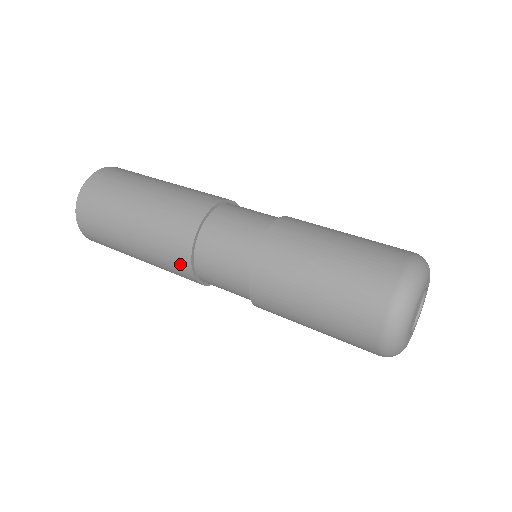
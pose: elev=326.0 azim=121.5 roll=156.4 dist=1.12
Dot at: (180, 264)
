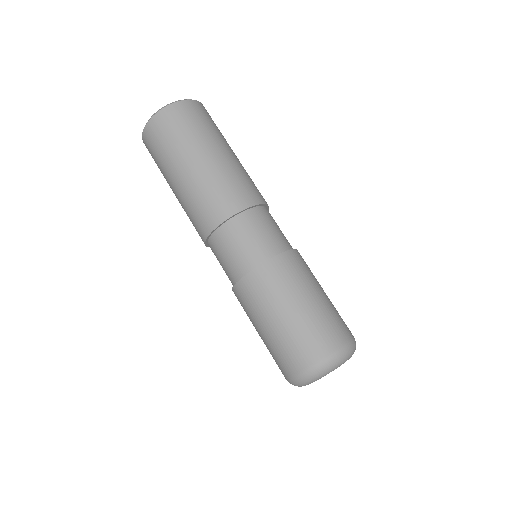
Dot at: (201, 228)
